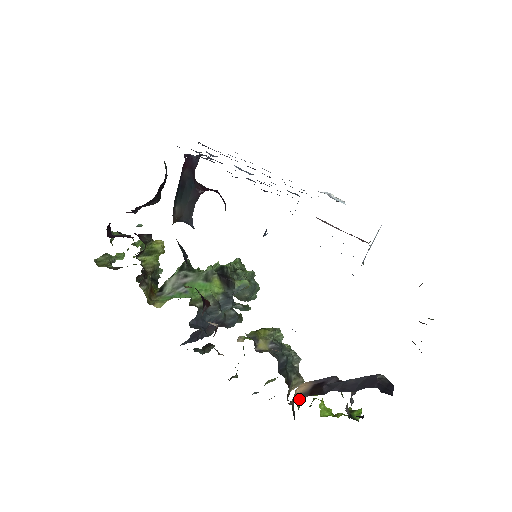
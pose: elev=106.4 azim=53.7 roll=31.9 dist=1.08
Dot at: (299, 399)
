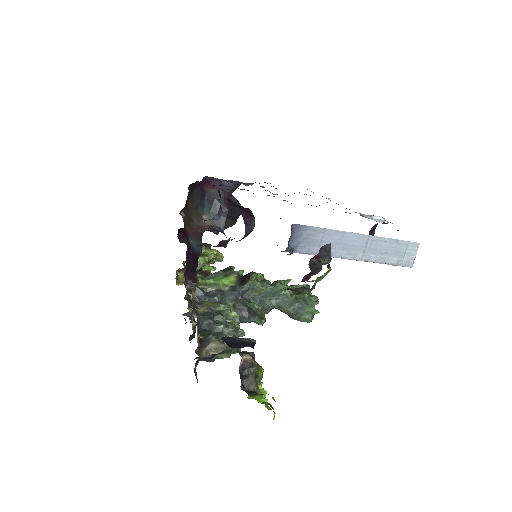
Dot at: occluded
